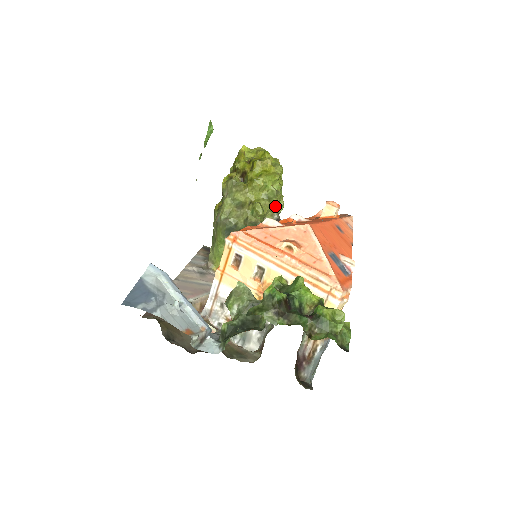
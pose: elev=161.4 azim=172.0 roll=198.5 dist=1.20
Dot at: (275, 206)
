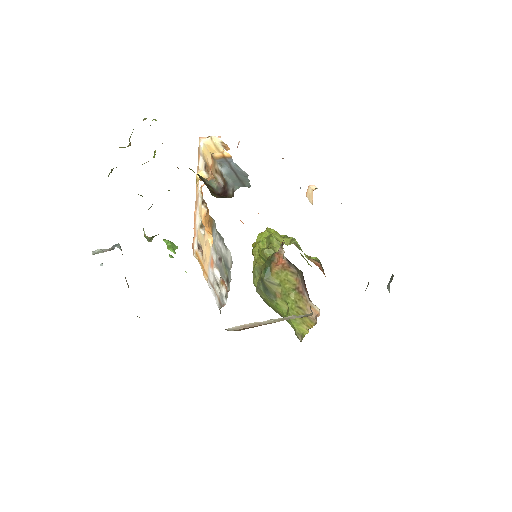
Dot at: (276, 240)
